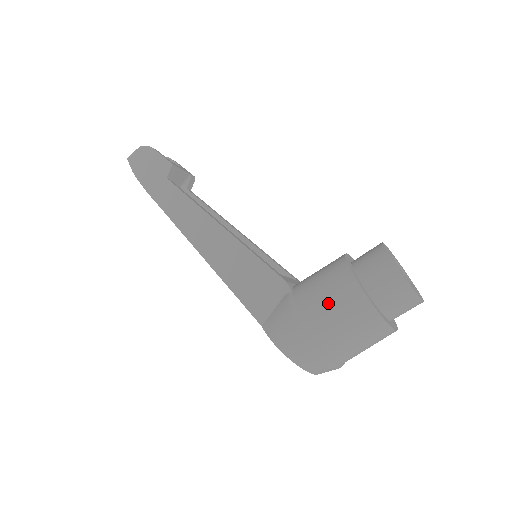
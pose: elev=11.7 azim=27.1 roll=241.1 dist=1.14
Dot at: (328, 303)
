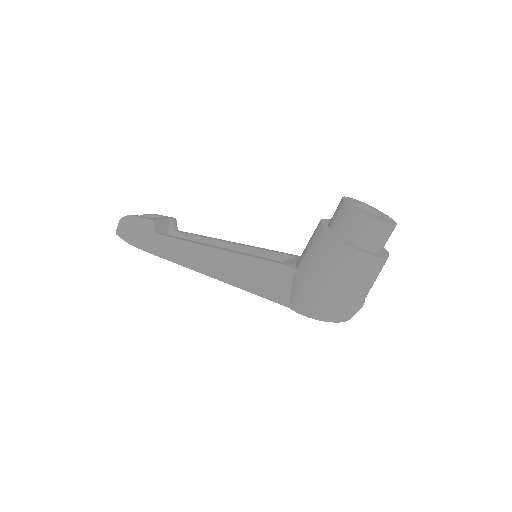
Dot at: (327, 266)
